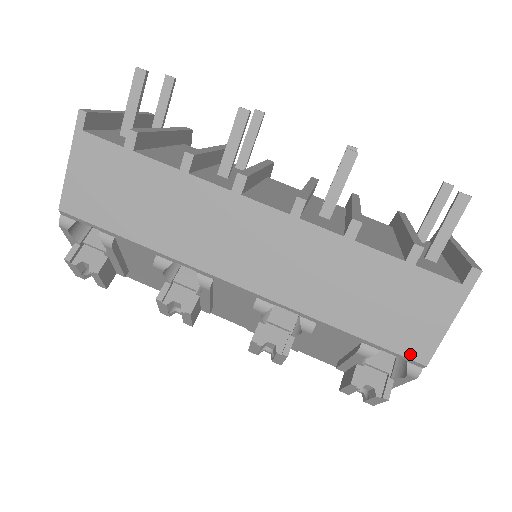
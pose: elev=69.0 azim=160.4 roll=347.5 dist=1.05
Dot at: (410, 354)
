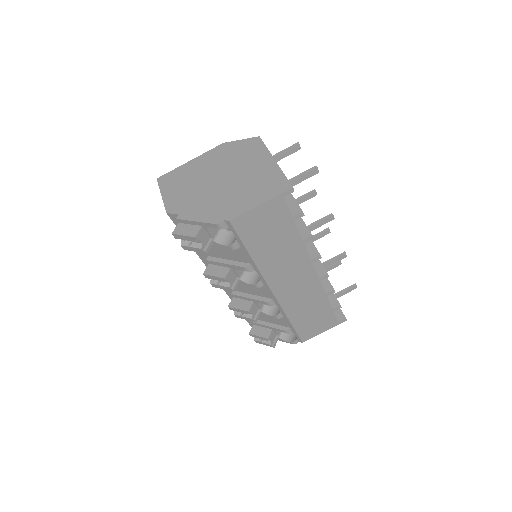
Dot at: (302, 338)
